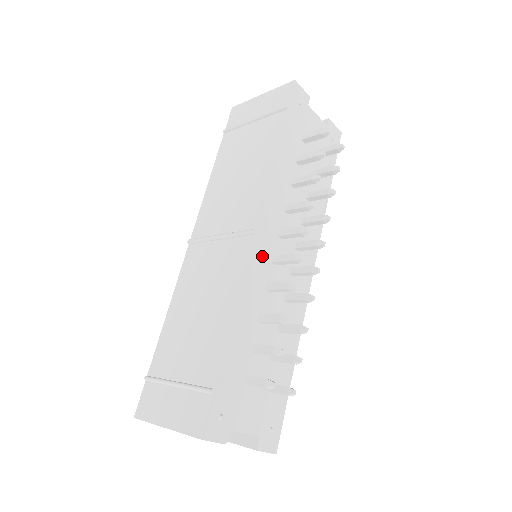
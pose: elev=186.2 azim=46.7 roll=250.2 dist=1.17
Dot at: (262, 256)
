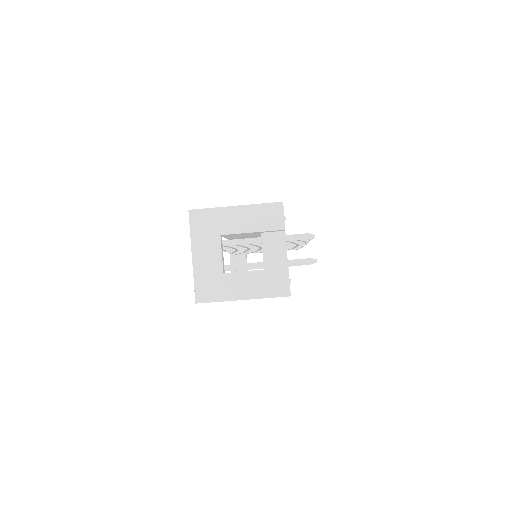
Dot at: occluded
